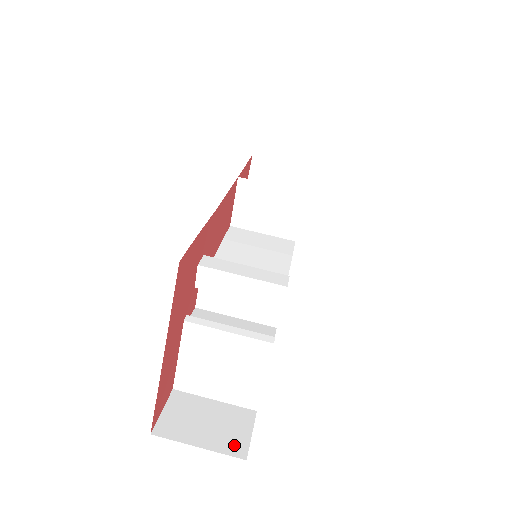
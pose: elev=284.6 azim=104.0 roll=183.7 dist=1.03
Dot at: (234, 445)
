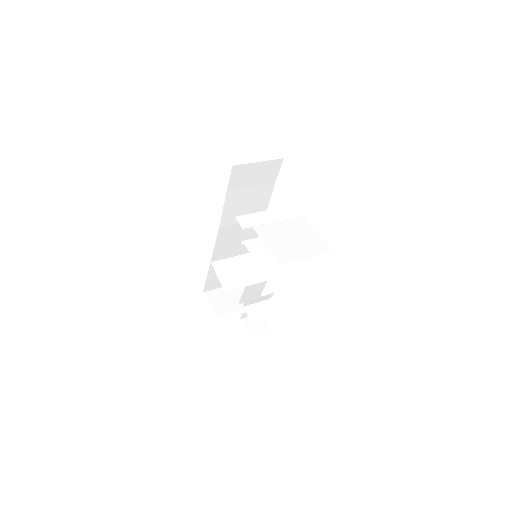
Dot at: occluded
